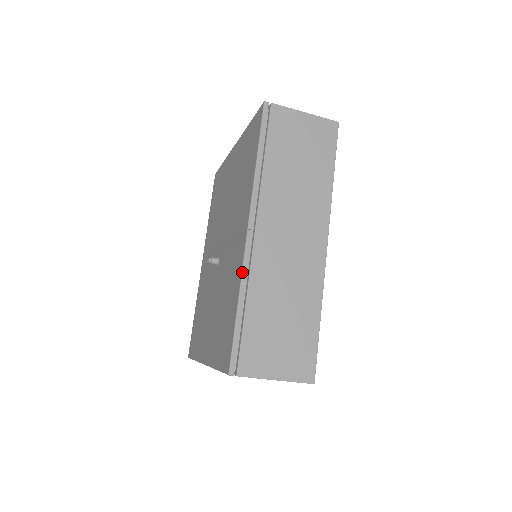
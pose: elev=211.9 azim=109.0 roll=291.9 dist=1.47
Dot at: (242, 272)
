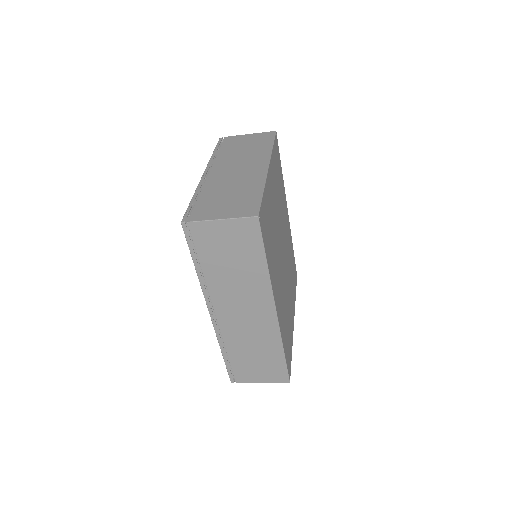
Dot at: occluded
